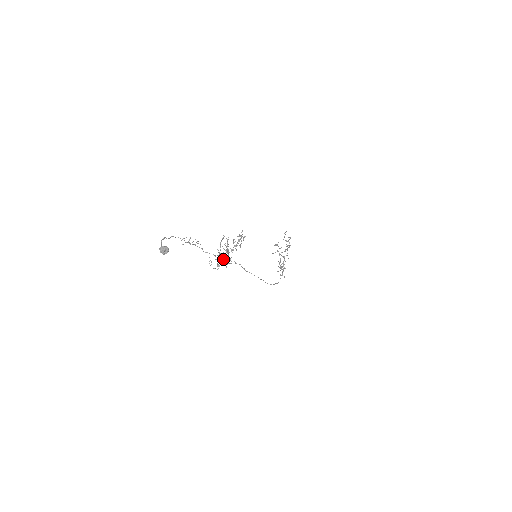
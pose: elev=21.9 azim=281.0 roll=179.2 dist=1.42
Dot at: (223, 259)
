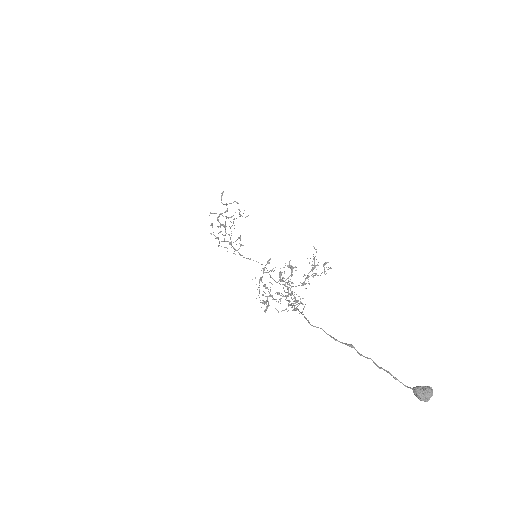
Dot at: (268, 291)
